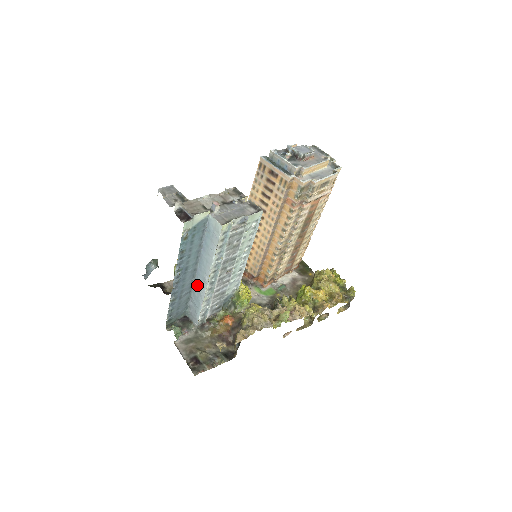
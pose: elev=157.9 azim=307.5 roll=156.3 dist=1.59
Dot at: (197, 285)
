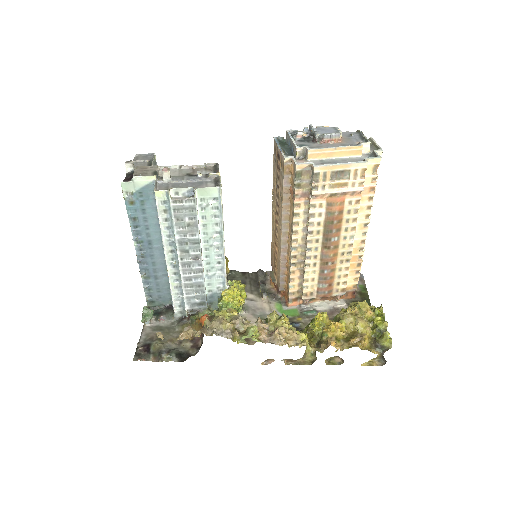
Dot at: occluded
